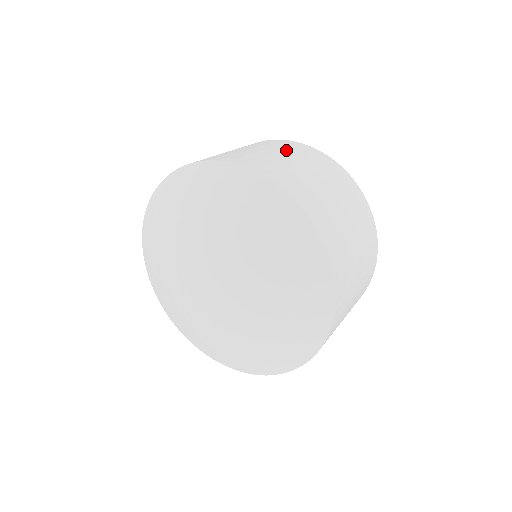
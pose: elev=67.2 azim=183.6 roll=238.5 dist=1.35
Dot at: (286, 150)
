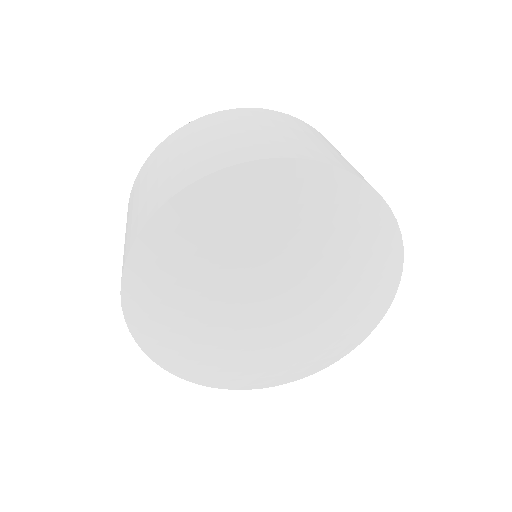
Dot at: occluded
